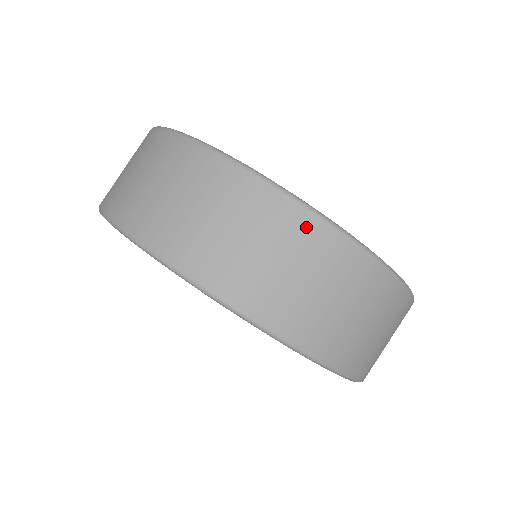
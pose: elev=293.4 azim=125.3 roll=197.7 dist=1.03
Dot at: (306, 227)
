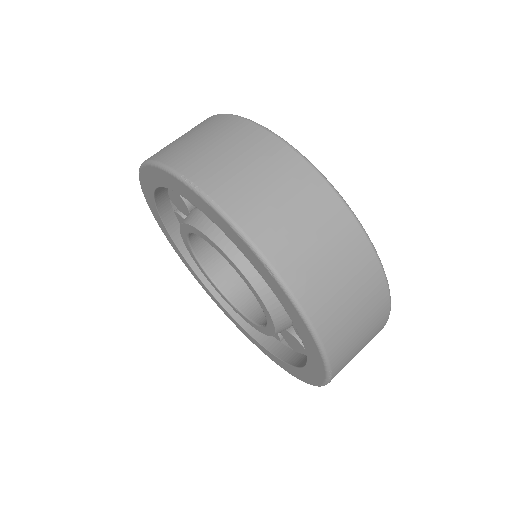
Dot at: (337, 213)
